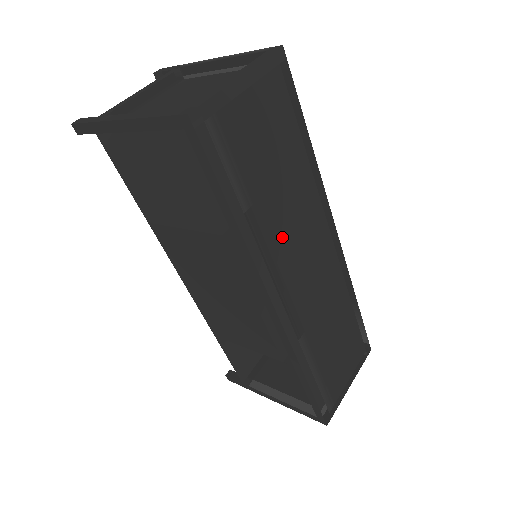
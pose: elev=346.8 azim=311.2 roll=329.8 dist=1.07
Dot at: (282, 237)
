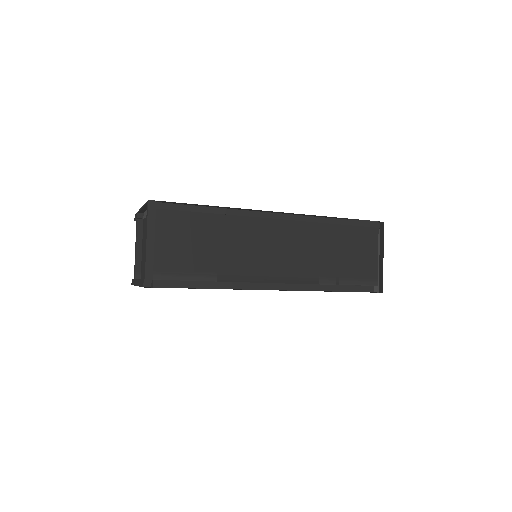
Dot at: (242, 261)
